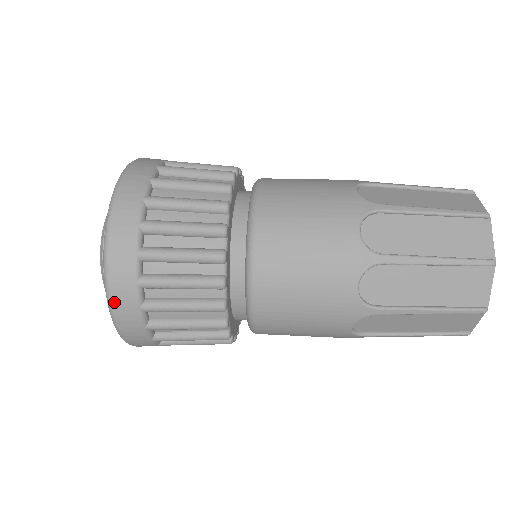
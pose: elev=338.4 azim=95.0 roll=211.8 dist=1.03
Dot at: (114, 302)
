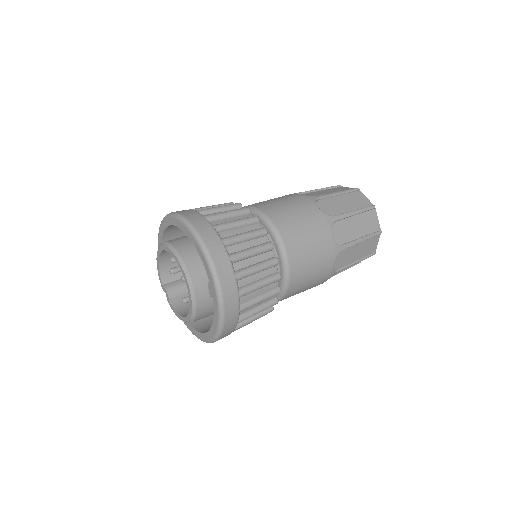
Dot at: (225, 327)
